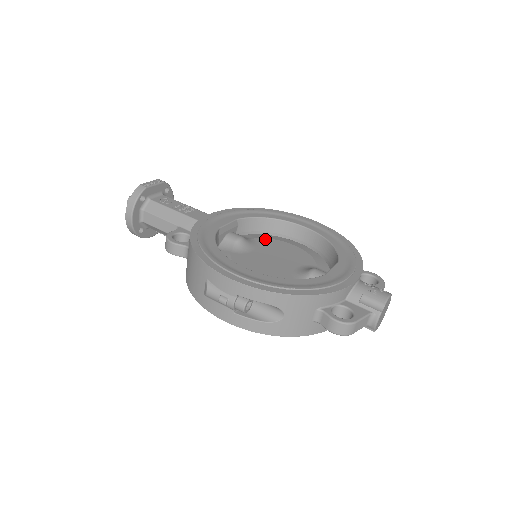
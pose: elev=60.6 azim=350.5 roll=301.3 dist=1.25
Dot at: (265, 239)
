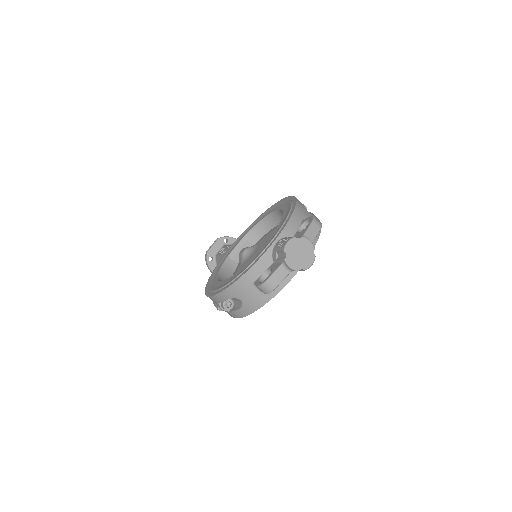
Dot at: (264, 237)
